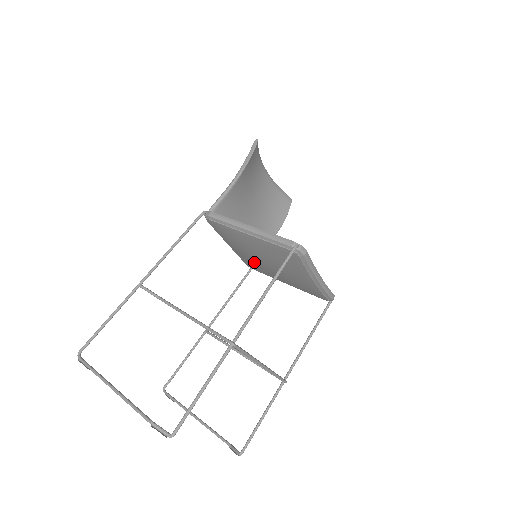
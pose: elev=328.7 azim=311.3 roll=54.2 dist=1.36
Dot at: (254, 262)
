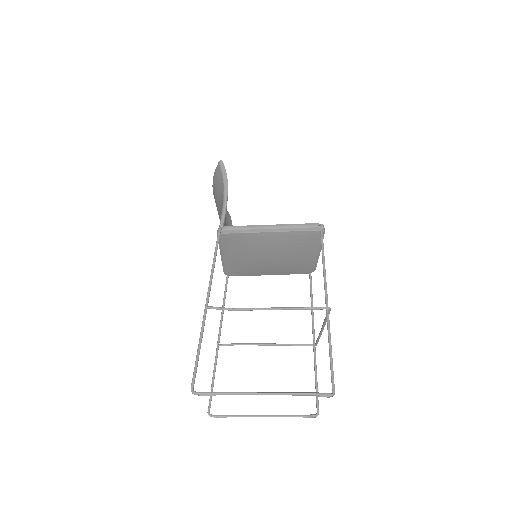
Dot at: (250, 263)
